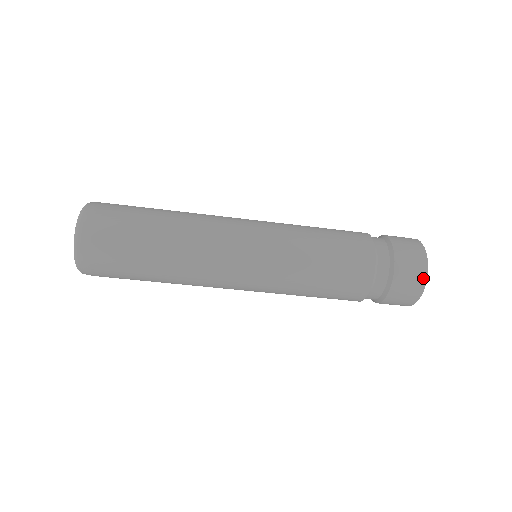
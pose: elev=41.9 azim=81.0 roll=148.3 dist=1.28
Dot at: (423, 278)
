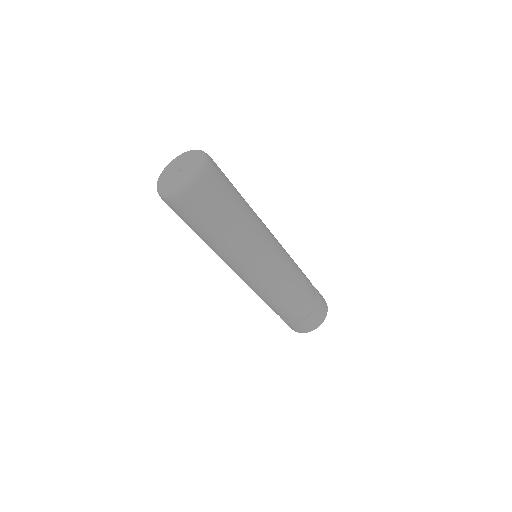
Dot at: (327, 309)
